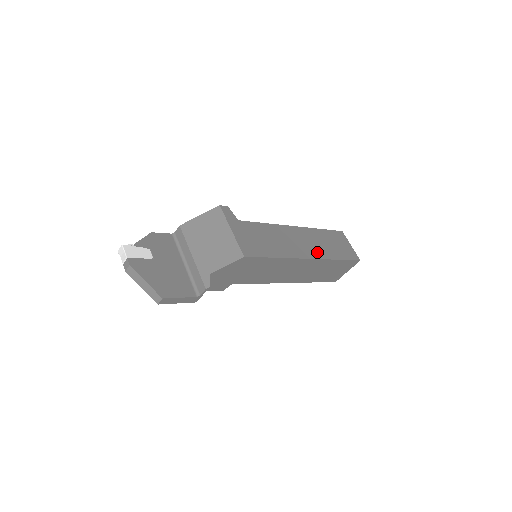
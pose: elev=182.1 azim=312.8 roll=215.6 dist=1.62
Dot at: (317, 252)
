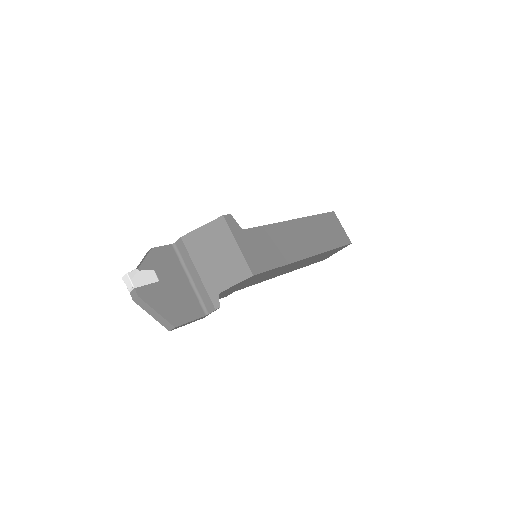
Dot at: (315, 246)
